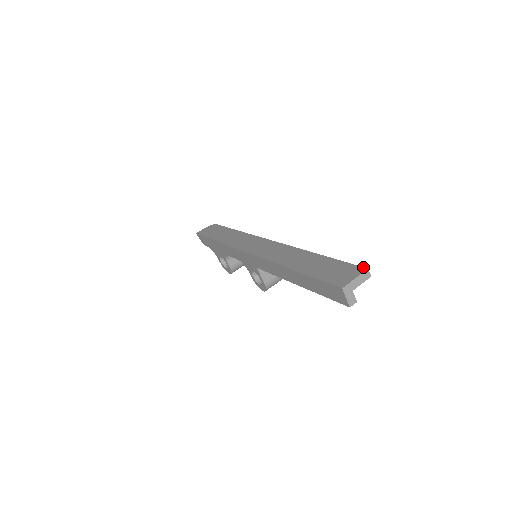
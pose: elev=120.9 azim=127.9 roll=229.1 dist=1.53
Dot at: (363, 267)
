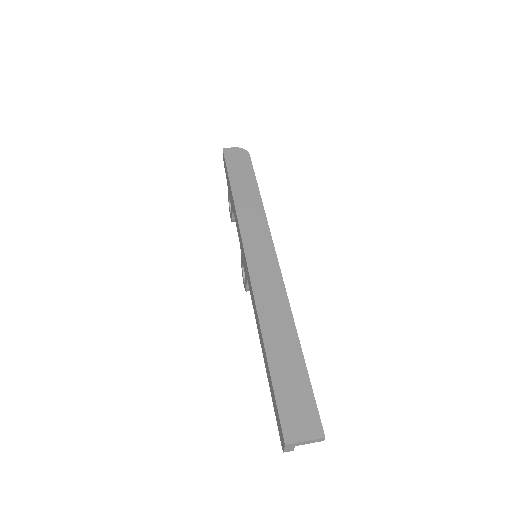
Dot at: occluded
